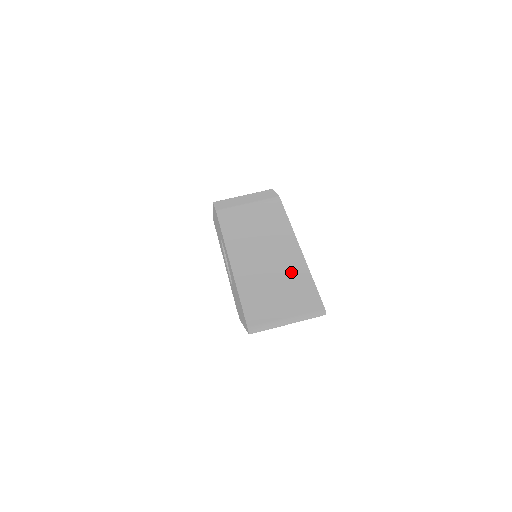
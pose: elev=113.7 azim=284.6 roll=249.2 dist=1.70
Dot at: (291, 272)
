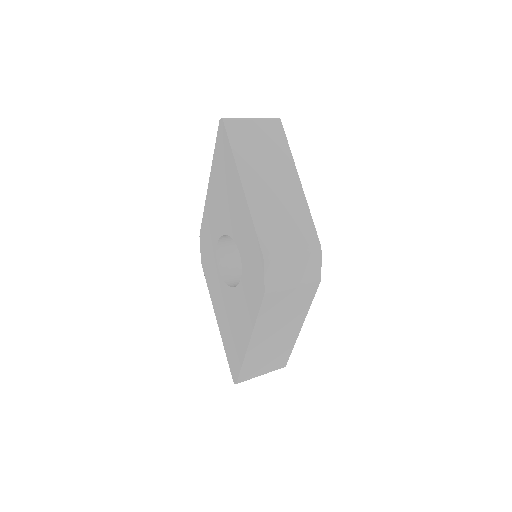
Dot at: occluded
